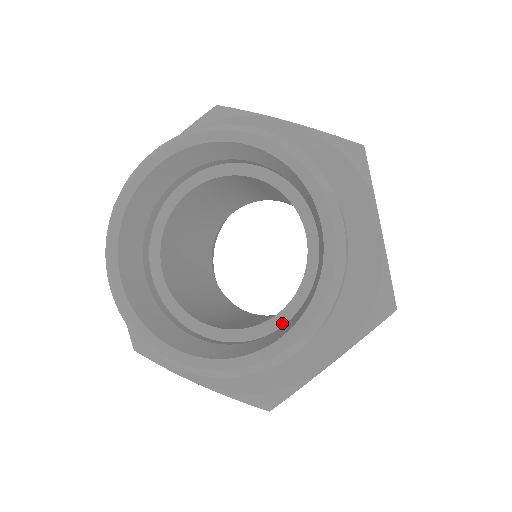
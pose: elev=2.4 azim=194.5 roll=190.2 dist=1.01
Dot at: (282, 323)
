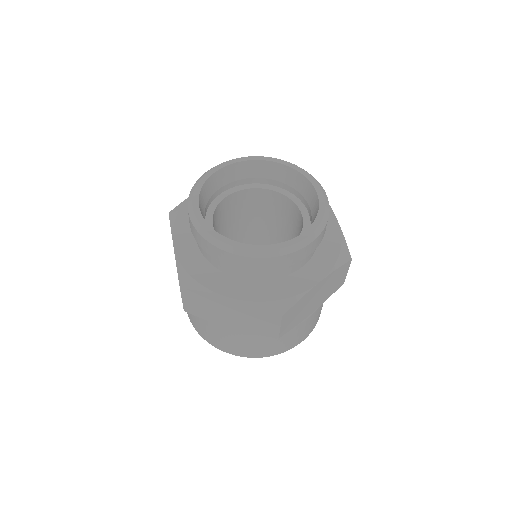
Dot at: occluded
